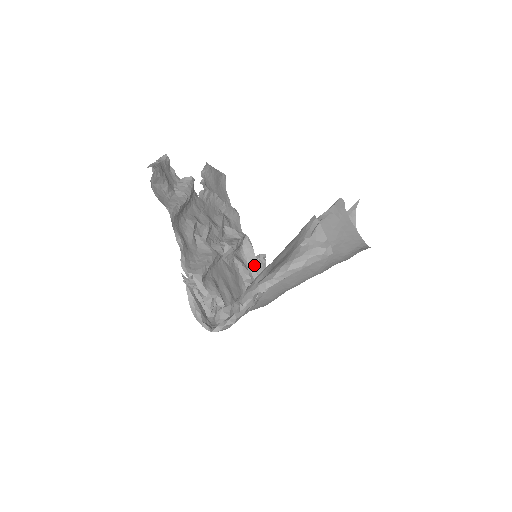
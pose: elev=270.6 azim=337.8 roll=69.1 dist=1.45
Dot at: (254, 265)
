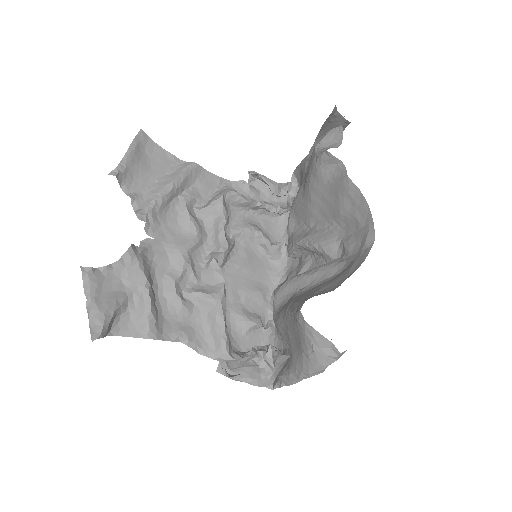
Dot at: (255, 208)
